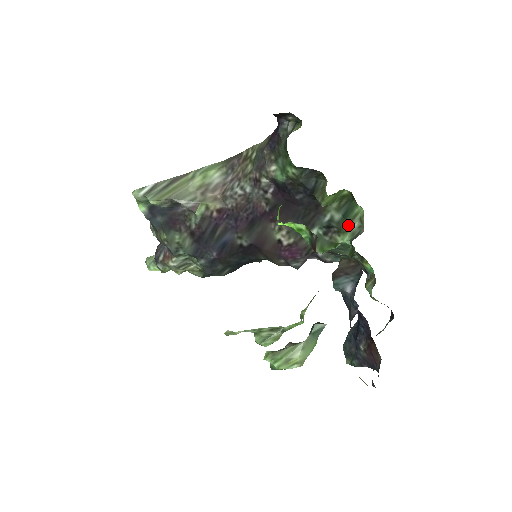
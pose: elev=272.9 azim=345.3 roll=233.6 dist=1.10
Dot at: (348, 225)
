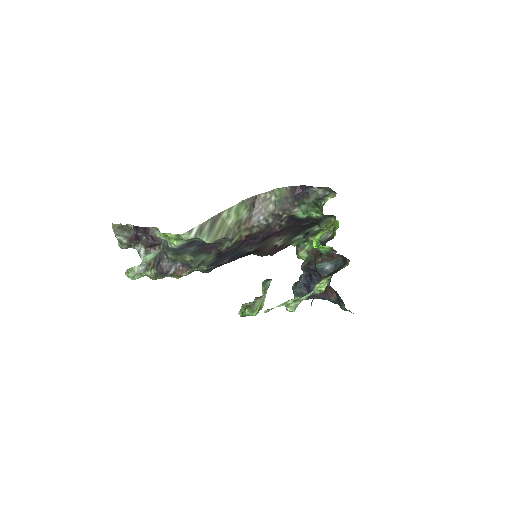
Dot at: occluded
